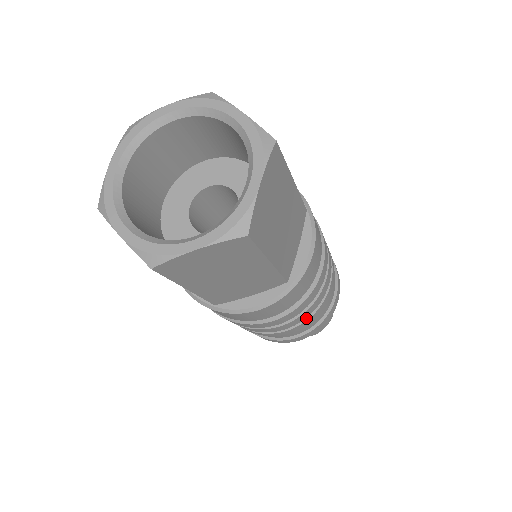
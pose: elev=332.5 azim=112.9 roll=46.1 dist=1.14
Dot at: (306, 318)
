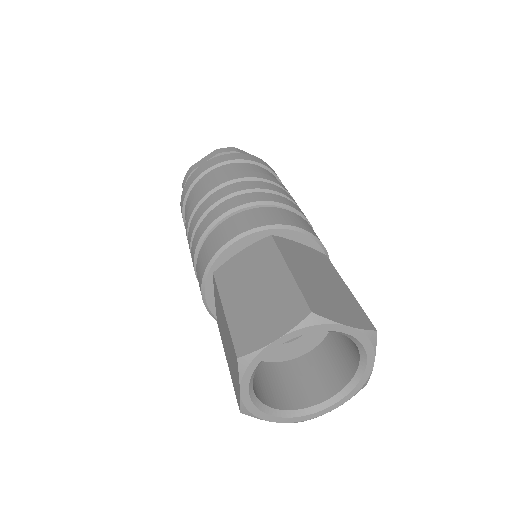
Dot at: occluded
